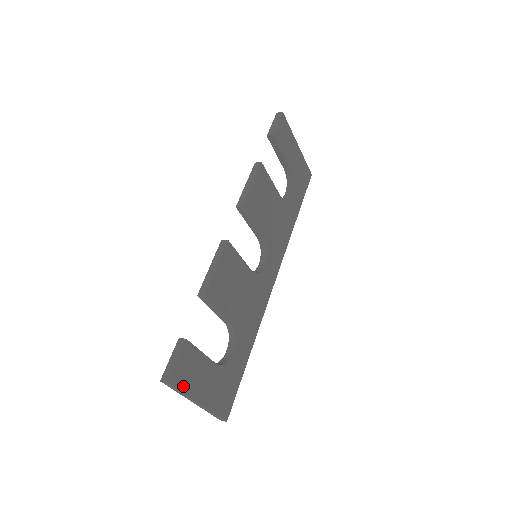
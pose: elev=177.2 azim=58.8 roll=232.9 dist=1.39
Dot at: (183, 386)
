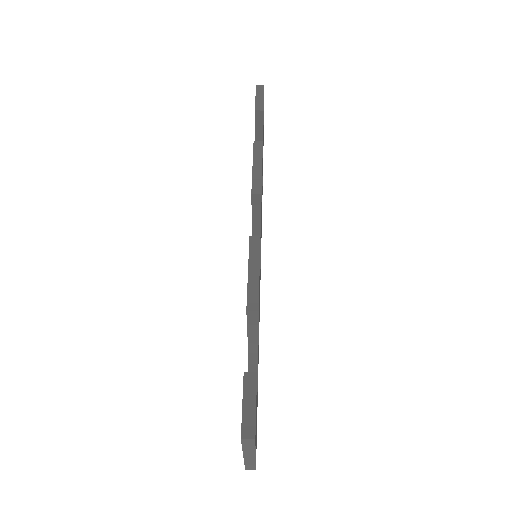
Dot at: occluded
